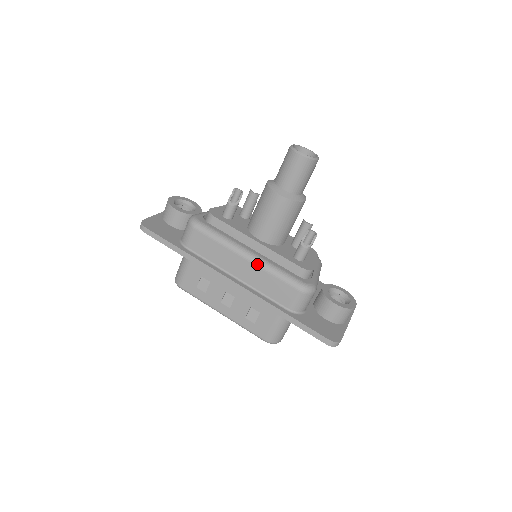
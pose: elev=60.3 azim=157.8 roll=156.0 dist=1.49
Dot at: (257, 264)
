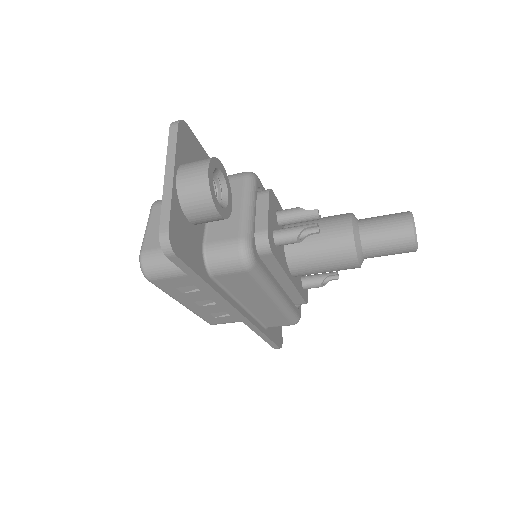
Dot at: (279, 307)
